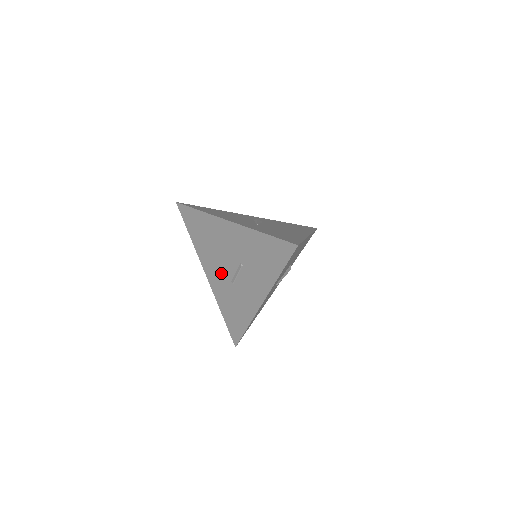
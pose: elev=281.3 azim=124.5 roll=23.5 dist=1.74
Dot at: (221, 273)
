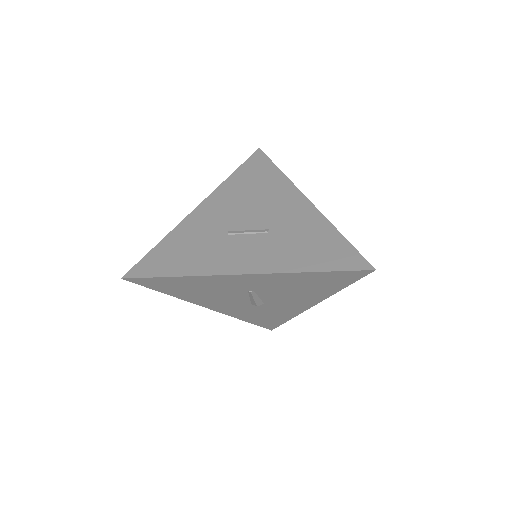
Dot at: (225, 217)
